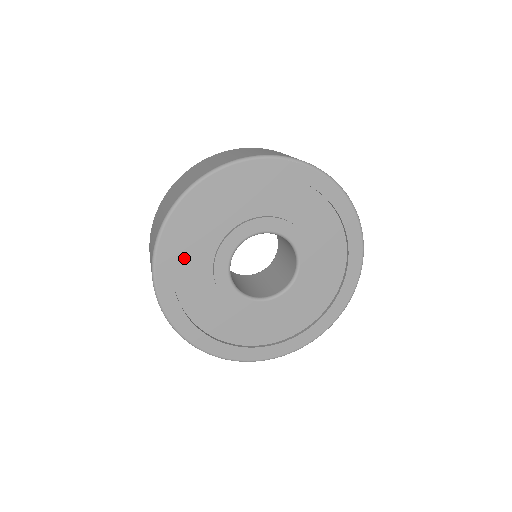
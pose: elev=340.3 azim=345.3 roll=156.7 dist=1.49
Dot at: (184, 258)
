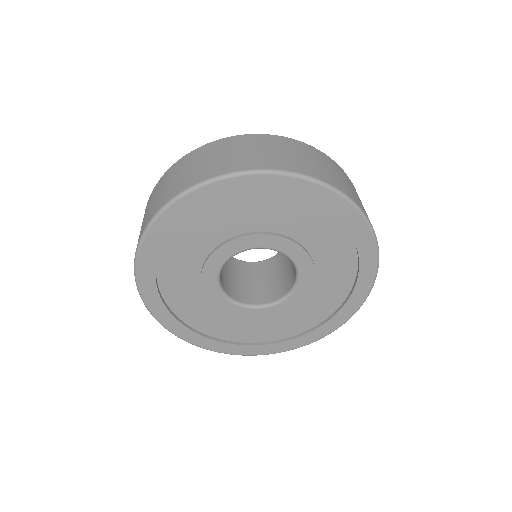
Dot at: (190, 228)
